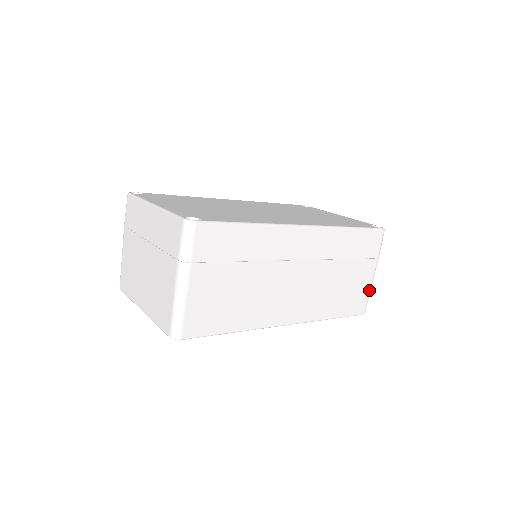
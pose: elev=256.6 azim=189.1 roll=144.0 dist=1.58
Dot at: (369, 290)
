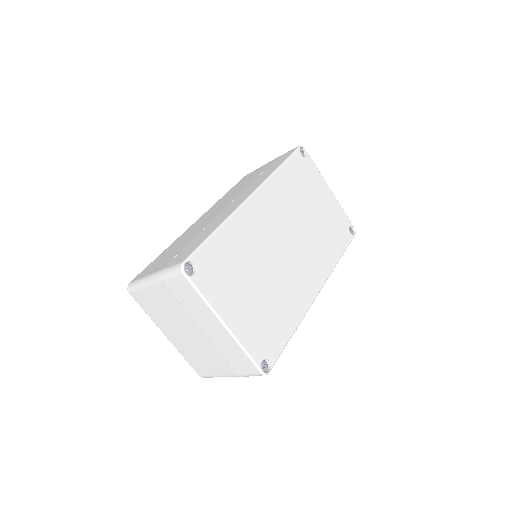
Dot at: occluded
